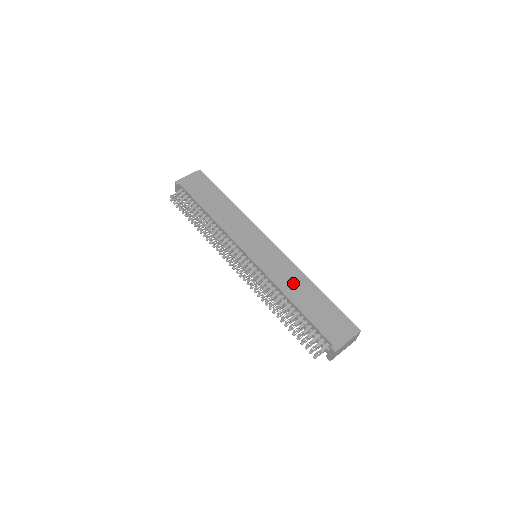
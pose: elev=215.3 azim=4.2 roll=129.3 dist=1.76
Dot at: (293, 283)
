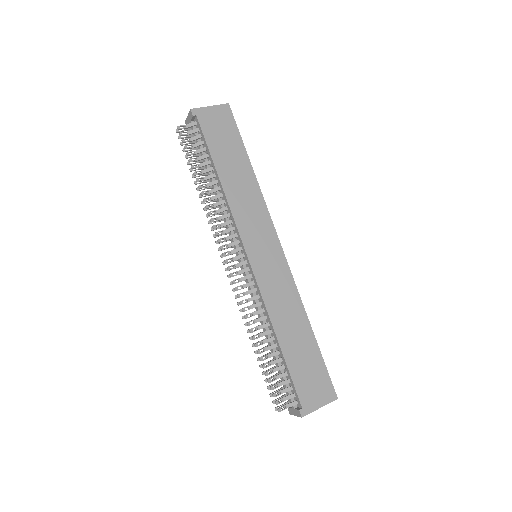
Dot at: (287, 314)
